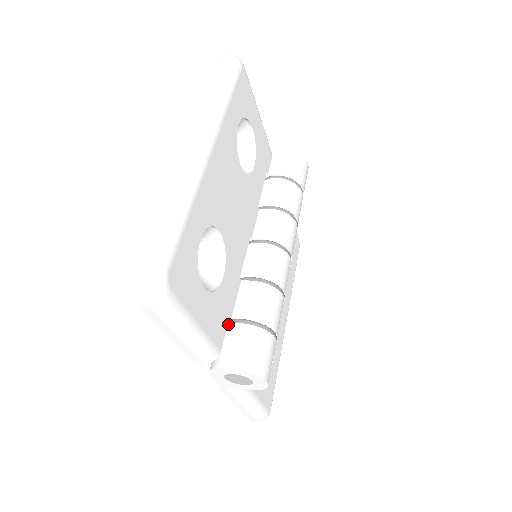
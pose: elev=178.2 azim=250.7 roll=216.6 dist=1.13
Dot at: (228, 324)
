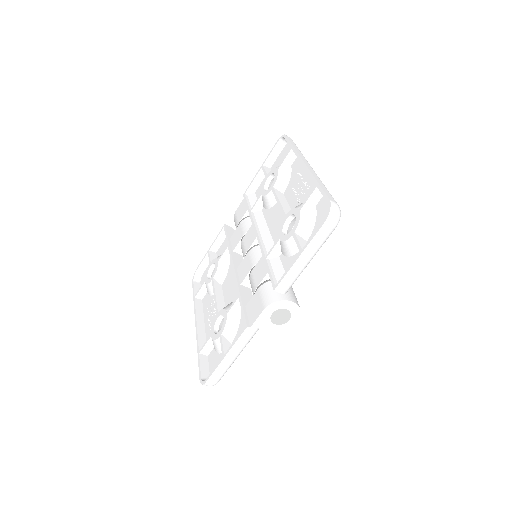
Dot at: occluded
